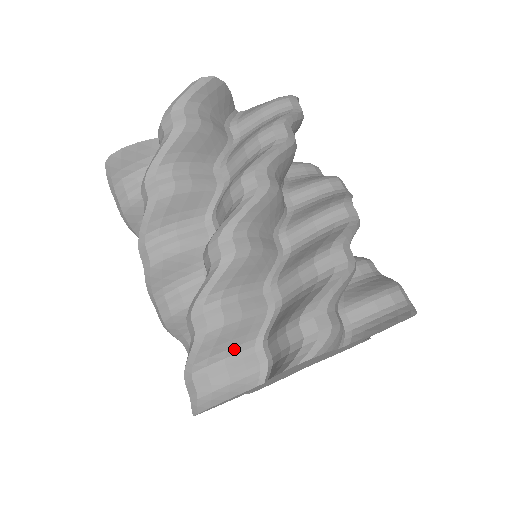
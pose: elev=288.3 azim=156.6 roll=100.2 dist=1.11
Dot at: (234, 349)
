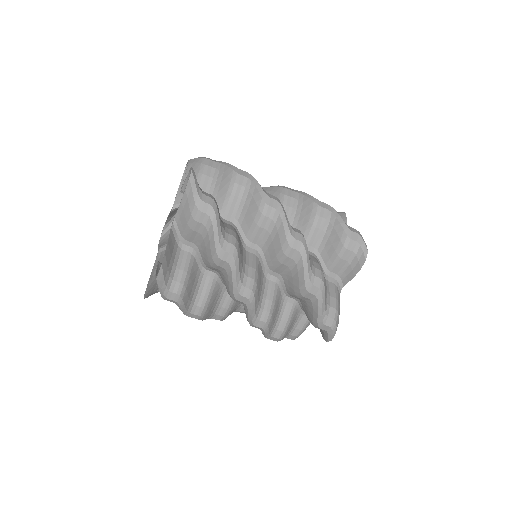
Dot at: (294, 324)
